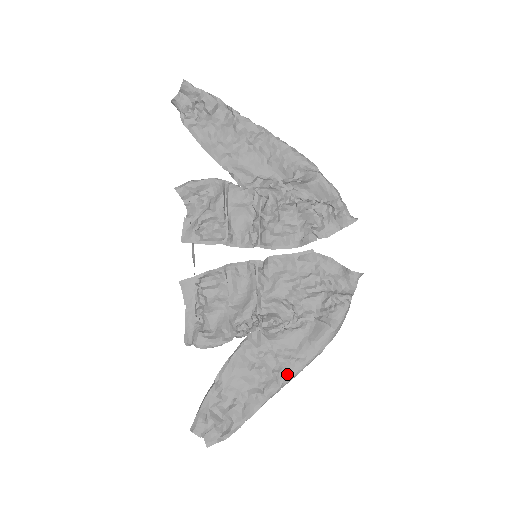
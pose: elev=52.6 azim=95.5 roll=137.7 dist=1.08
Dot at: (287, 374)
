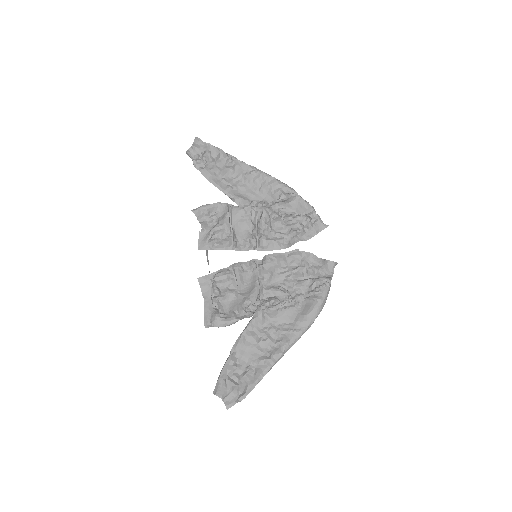
Dot at: (288, 342)
